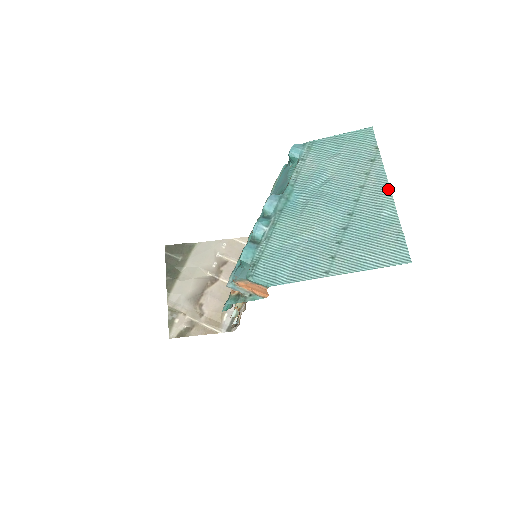
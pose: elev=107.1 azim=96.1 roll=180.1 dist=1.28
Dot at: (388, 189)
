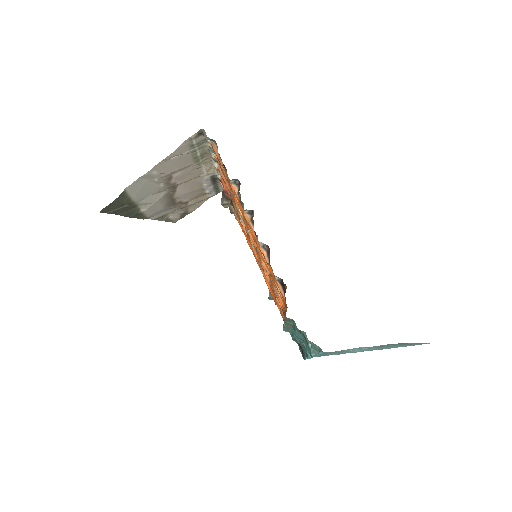
Dot at: occluded
